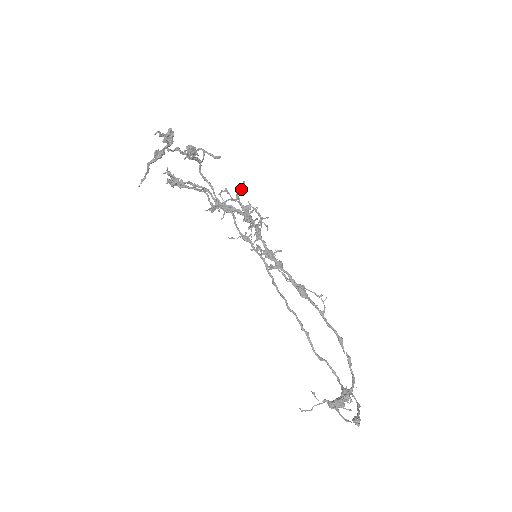
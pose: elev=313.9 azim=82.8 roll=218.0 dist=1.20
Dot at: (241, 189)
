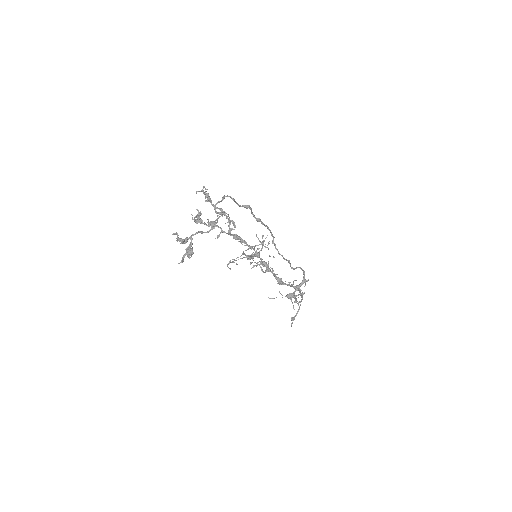
Dot at: occluded
